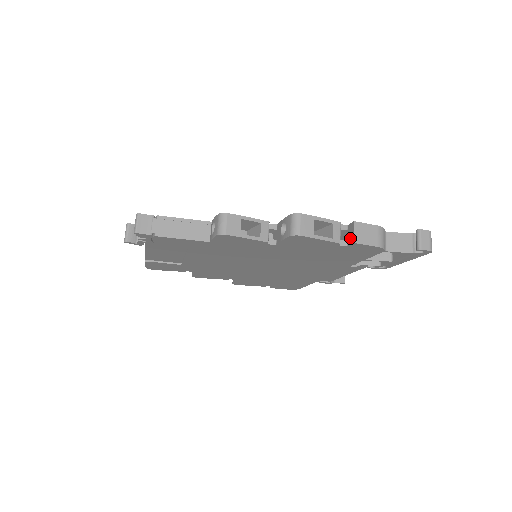
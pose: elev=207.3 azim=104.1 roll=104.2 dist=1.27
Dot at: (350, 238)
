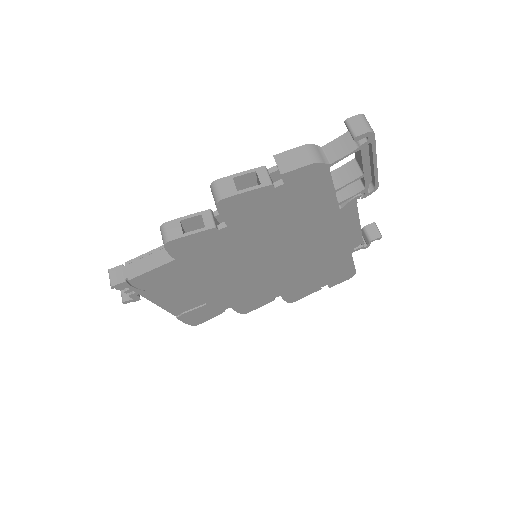
Dot at: occluded
